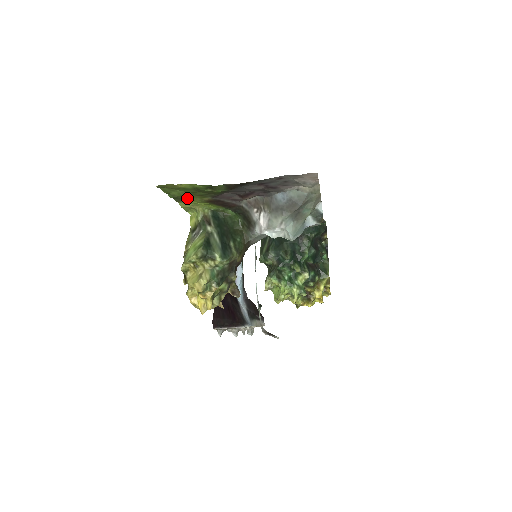
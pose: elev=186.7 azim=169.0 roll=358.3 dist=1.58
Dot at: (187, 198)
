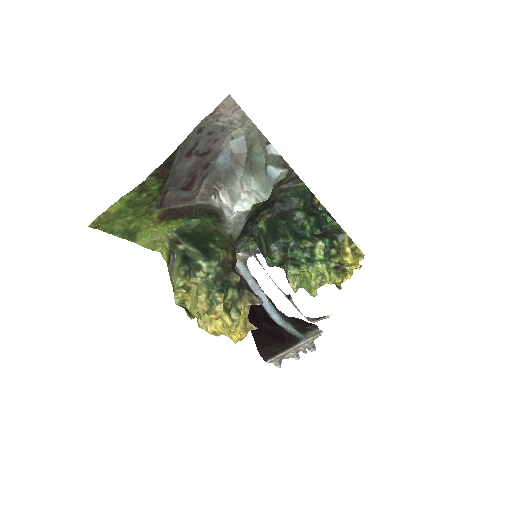
Dot at: (137, 228)
